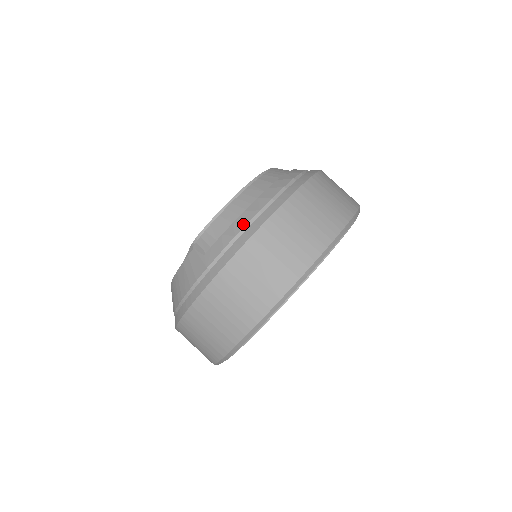
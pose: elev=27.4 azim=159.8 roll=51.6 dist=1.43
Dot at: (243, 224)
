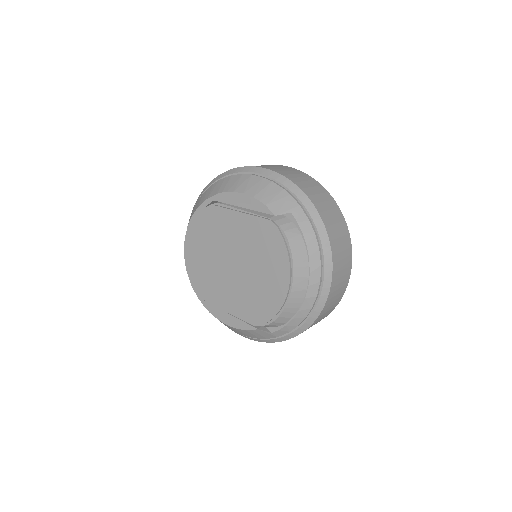
Dot at: (302, 319)
